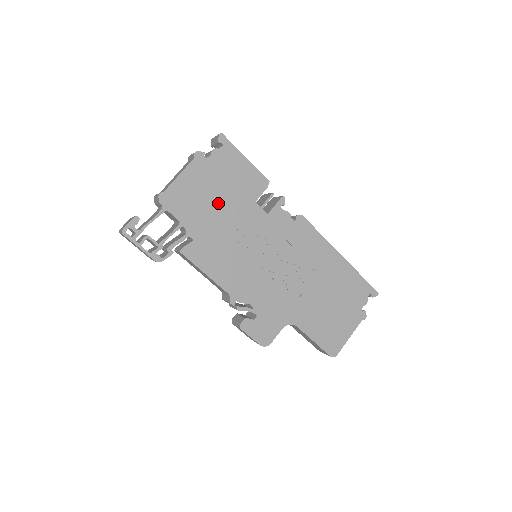
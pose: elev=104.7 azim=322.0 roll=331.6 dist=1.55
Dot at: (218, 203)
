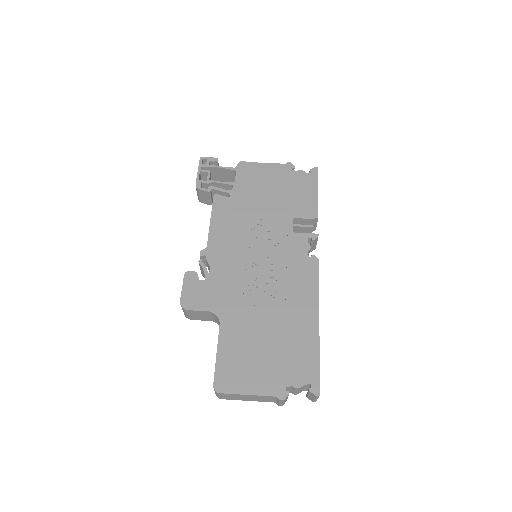
Dot at: (269, 195)
